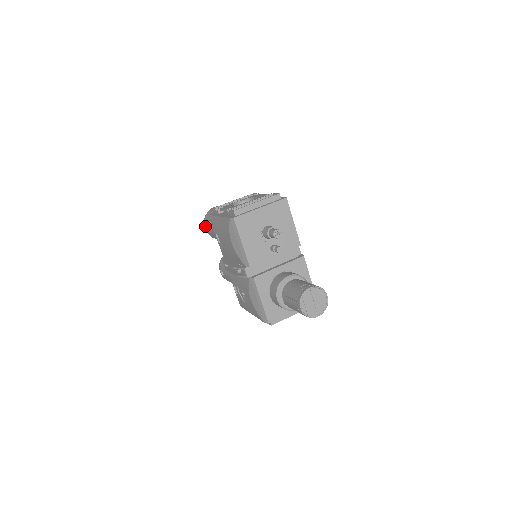
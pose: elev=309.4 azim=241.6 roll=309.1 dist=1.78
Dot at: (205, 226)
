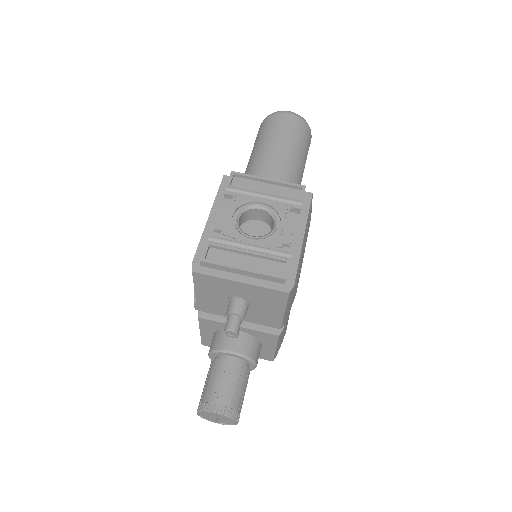
Dot at: occluded
